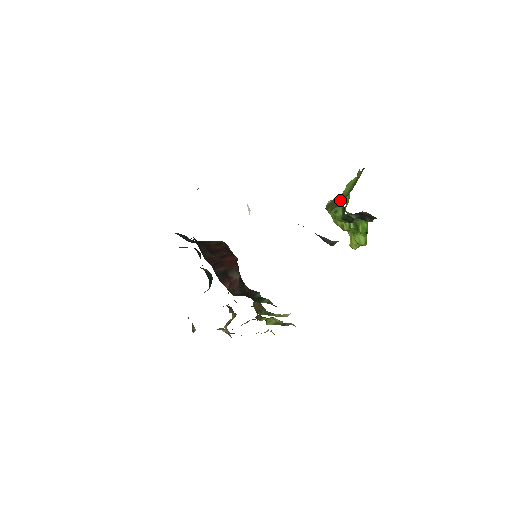
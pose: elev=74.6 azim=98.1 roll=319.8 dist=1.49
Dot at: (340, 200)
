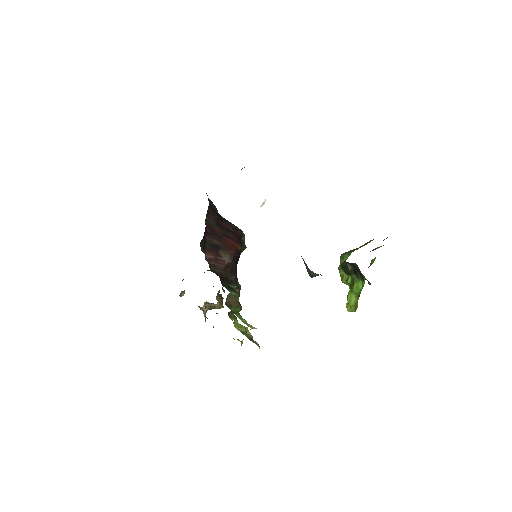
Dot at: (352, 250)
